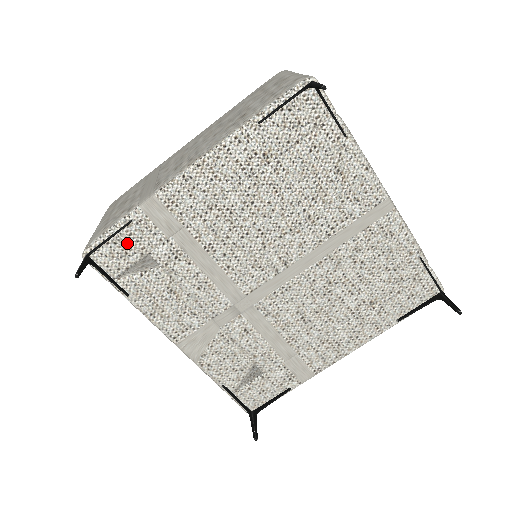
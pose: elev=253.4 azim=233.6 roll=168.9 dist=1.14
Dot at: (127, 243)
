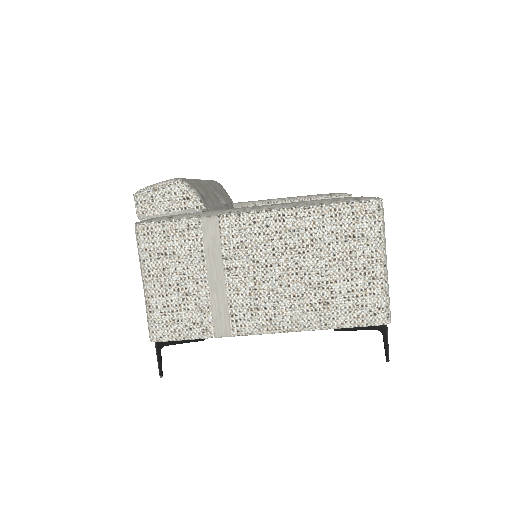
Dot at: occluded
